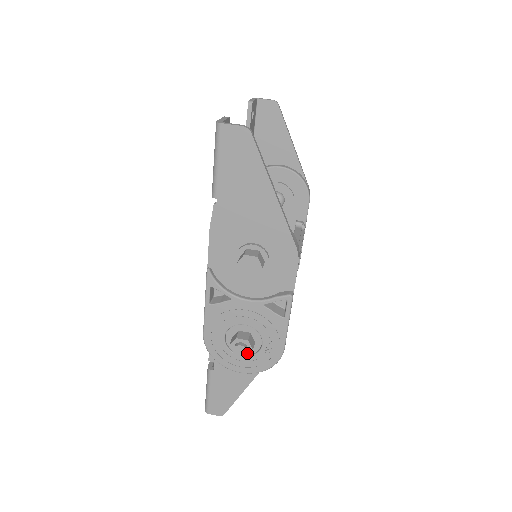
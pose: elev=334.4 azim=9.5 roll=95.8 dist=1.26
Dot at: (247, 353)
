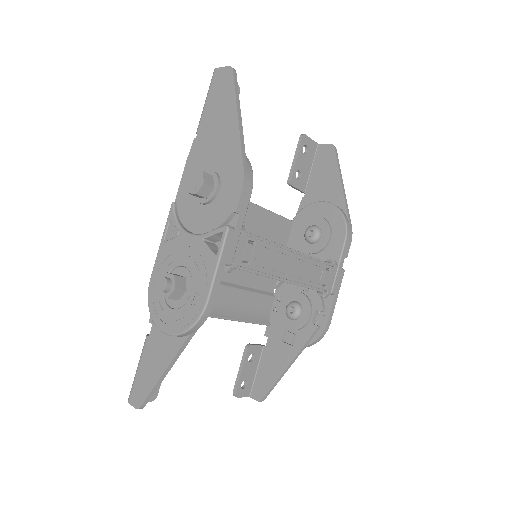
Dot at: (170, 293)
